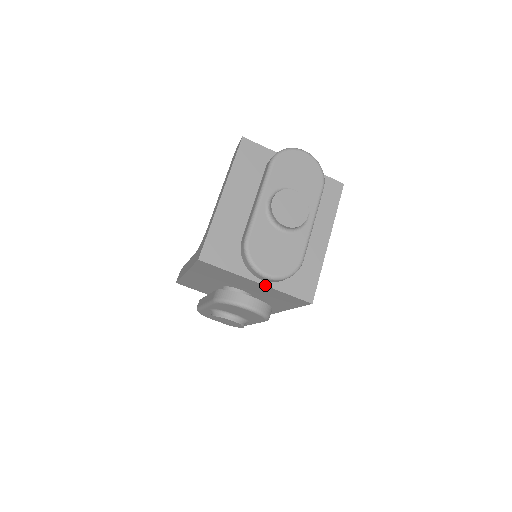
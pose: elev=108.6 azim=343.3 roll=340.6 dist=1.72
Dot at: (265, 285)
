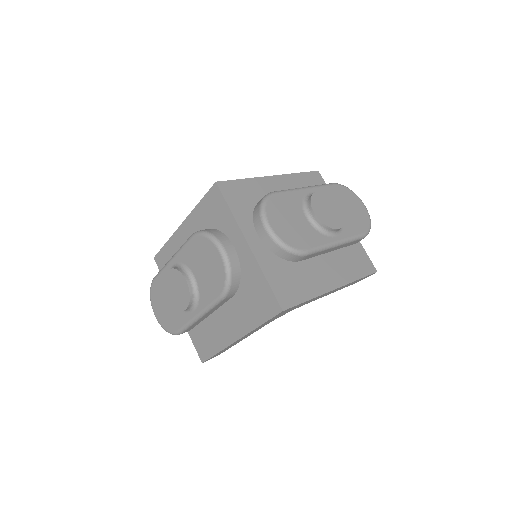
Dot at: (253, 253)
